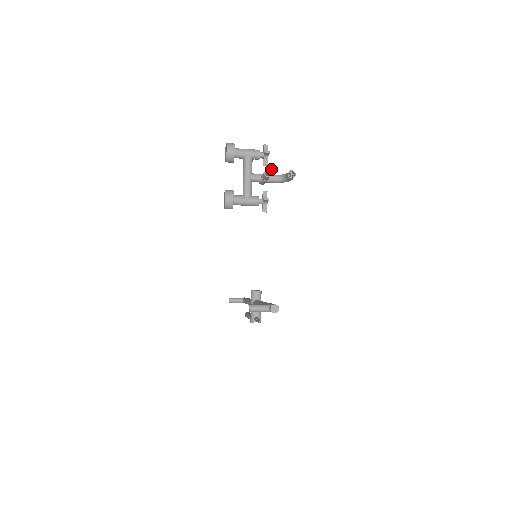
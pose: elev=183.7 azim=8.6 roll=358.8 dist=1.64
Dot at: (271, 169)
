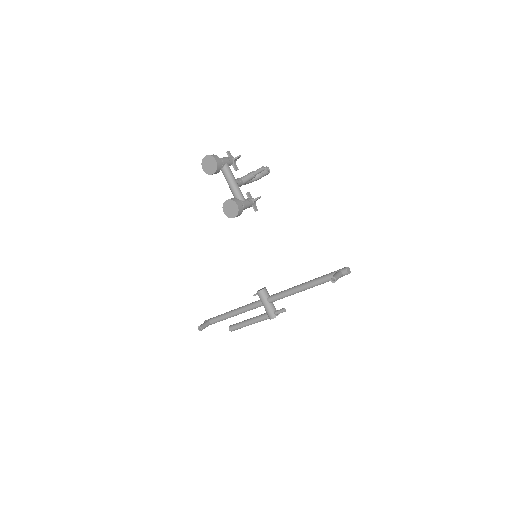
Dot at: (263, 167)
